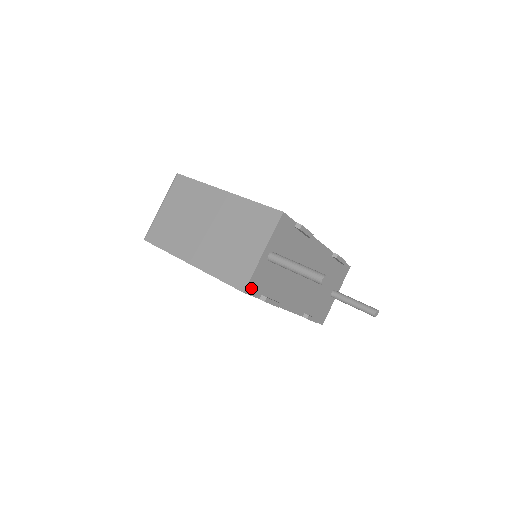
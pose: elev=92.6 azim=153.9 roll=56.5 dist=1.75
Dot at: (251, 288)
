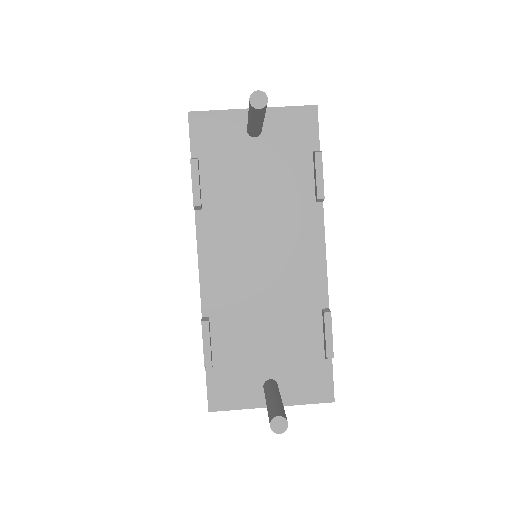
Dot at: (199, 124)
